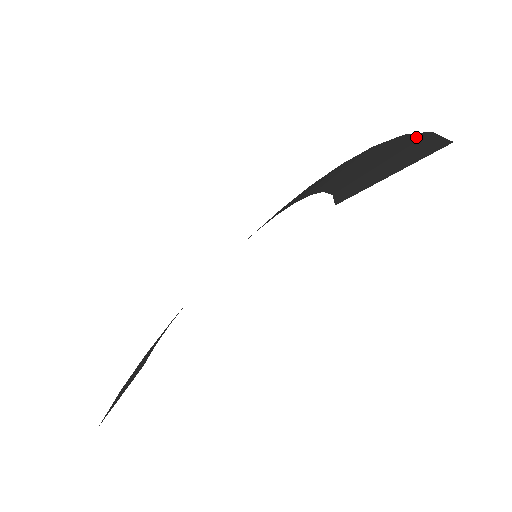
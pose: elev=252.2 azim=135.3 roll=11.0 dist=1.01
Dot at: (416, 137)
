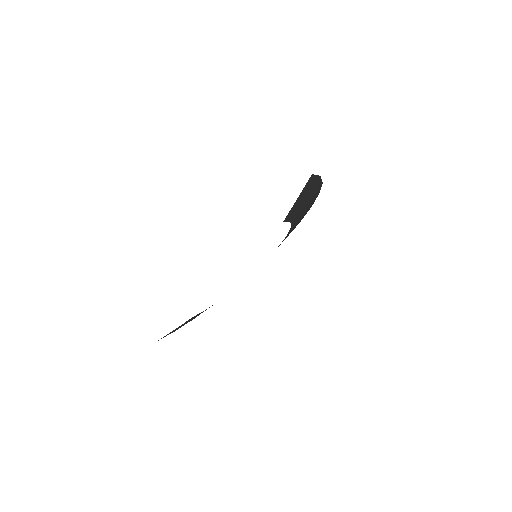
Dot at: (318, 180)
